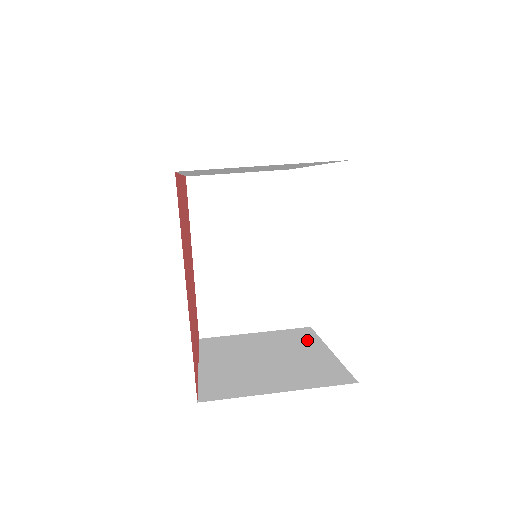
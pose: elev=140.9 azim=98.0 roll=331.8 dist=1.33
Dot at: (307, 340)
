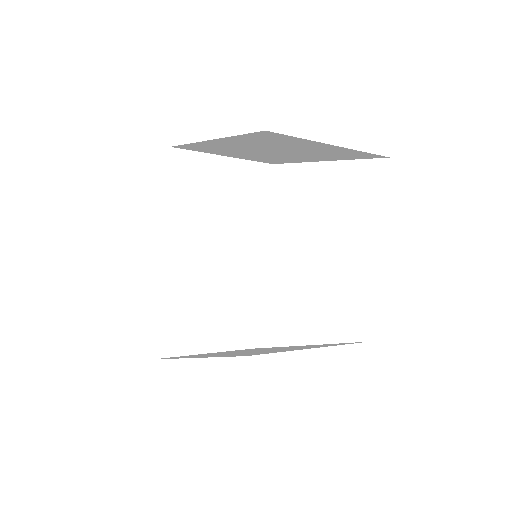
Dot at: occluded
